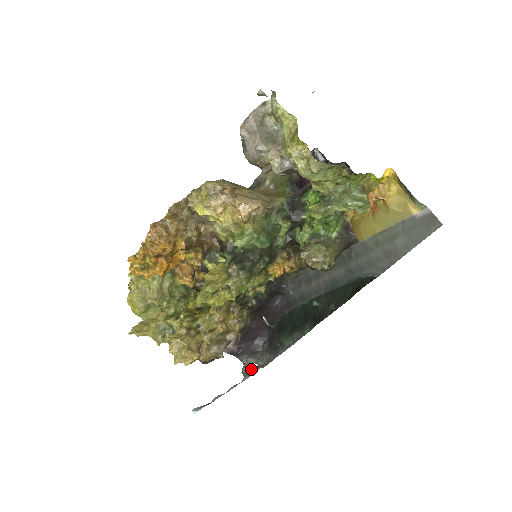
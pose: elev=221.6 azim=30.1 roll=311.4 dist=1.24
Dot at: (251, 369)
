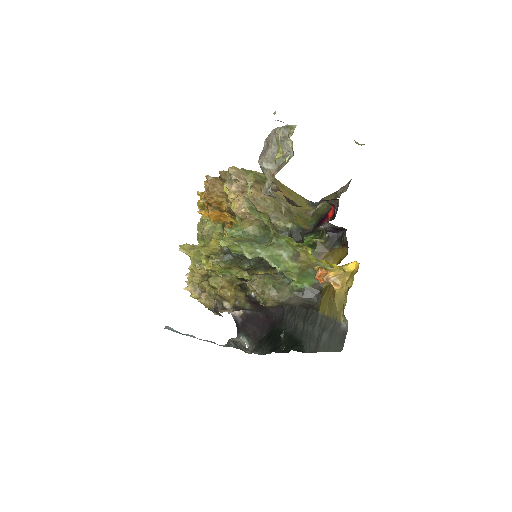
Dot at: (230, 342)
